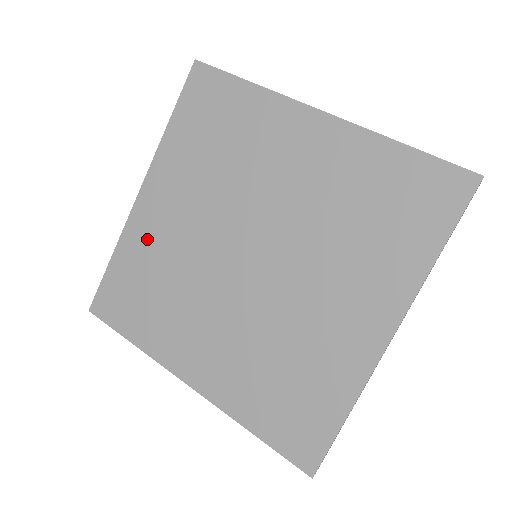
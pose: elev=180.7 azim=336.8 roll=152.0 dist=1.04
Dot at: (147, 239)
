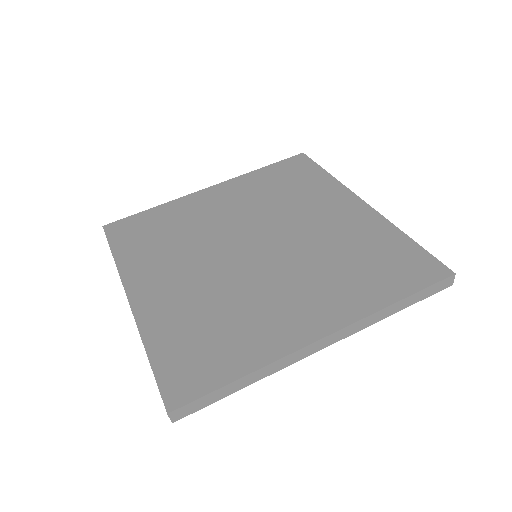
Dot at: (168, 310)
